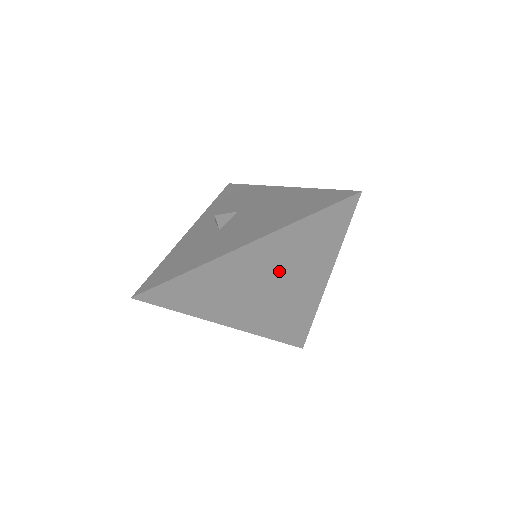
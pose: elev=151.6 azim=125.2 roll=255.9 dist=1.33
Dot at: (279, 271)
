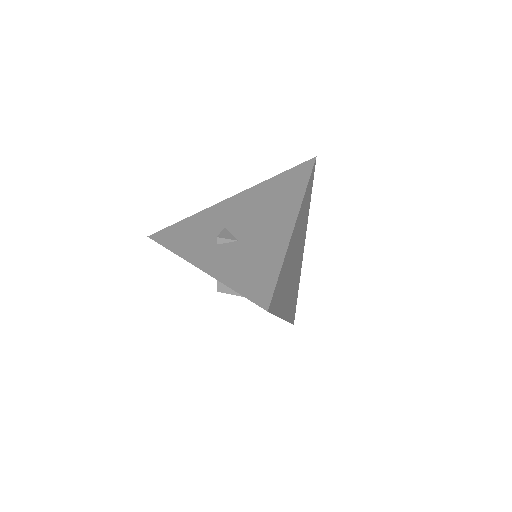
Dot at: (298, 243)
